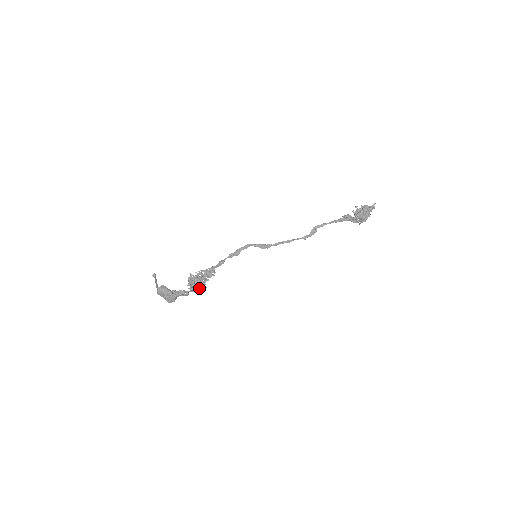
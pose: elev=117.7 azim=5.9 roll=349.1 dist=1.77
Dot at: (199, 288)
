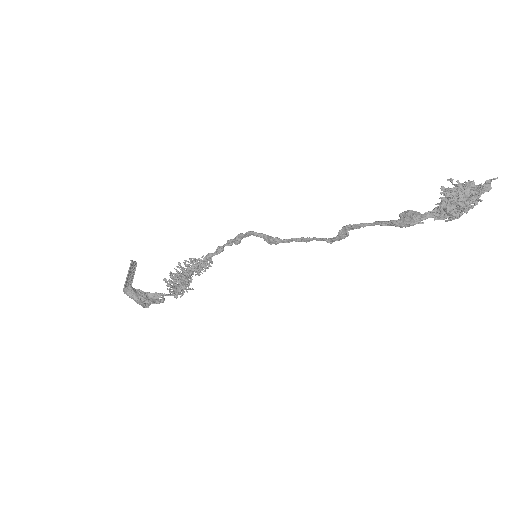
Dot at: (178, 294)
